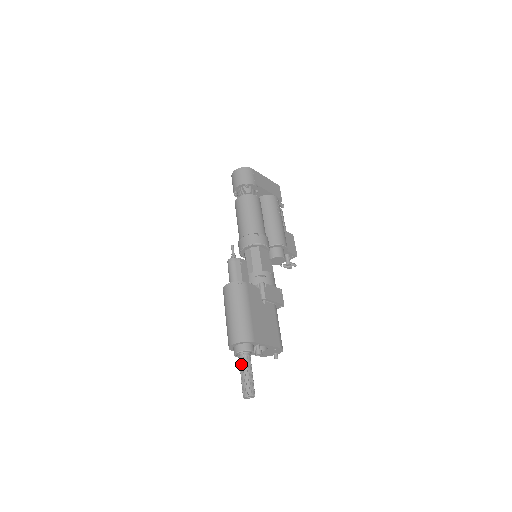
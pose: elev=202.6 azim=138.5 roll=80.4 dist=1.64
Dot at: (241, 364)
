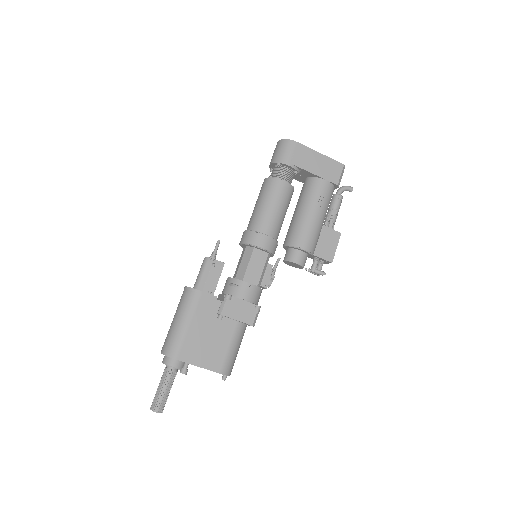
Dot at: (162, 375)
